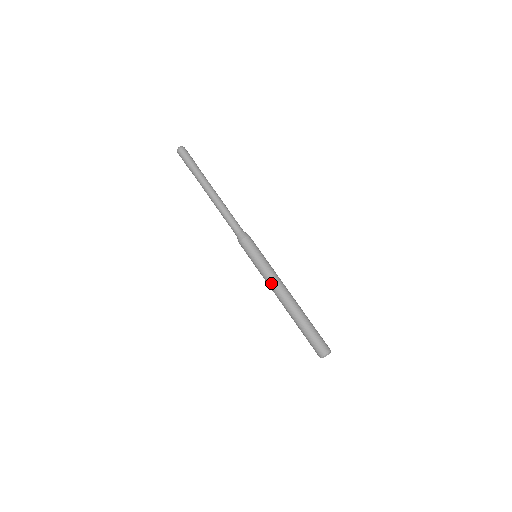
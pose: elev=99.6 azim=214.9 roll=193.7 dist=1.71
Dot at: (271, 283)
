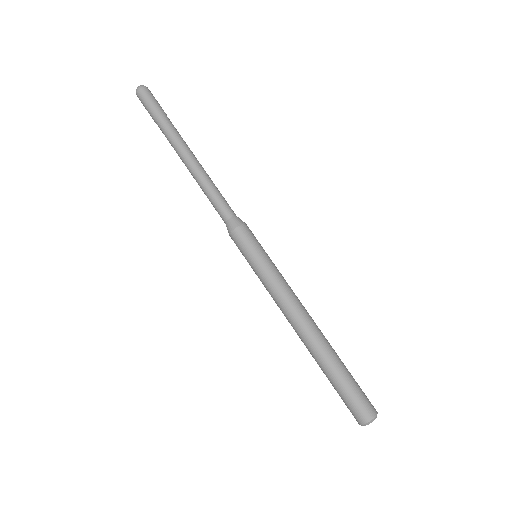
Dot at: (281, 299)
